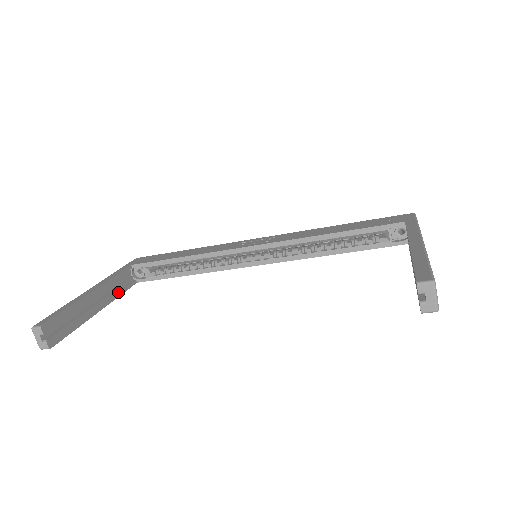
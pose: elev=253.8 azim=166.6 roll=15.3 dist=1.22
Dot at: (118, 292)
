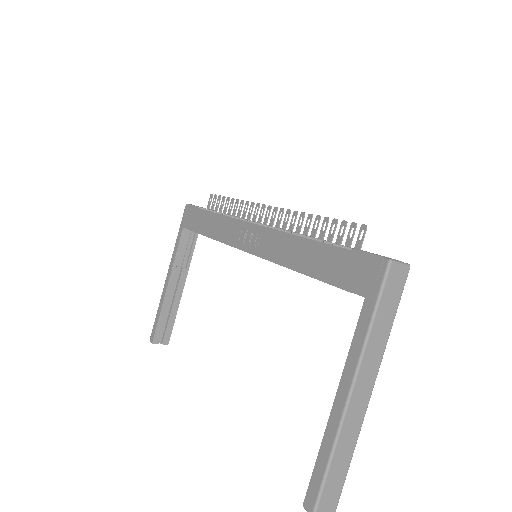
Dot at: (188, 259)
